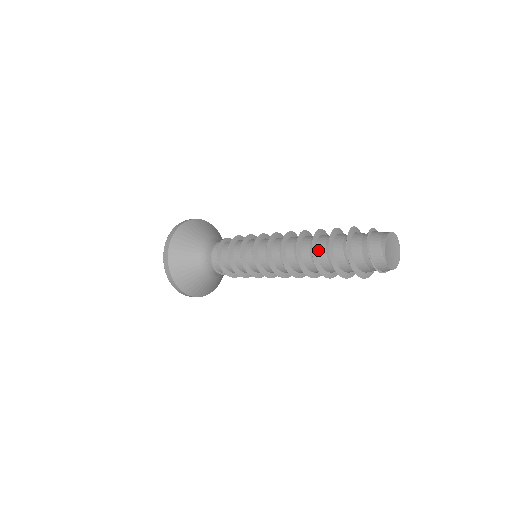
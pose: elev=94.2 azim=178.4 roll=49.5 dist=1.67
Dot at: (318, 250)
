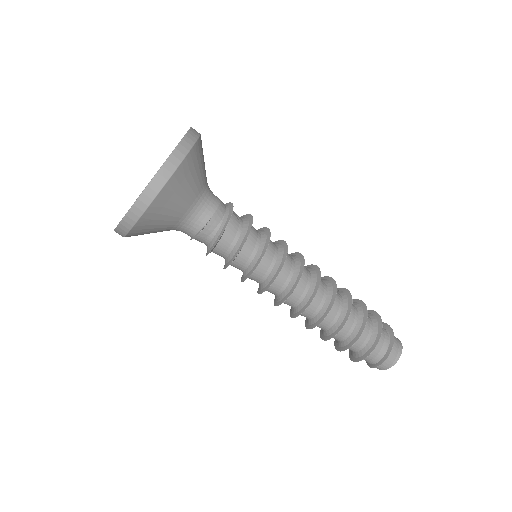
Dot at: (346, 323)
